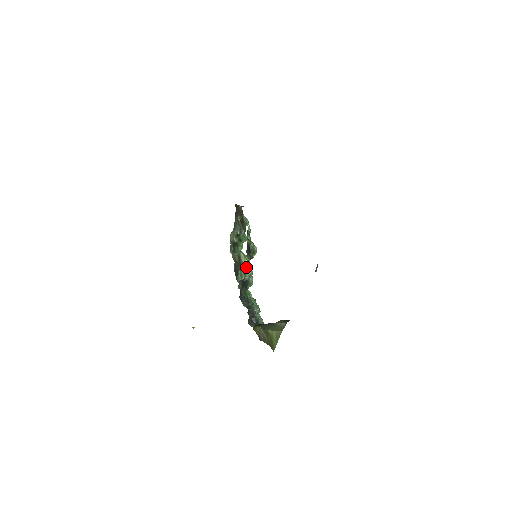
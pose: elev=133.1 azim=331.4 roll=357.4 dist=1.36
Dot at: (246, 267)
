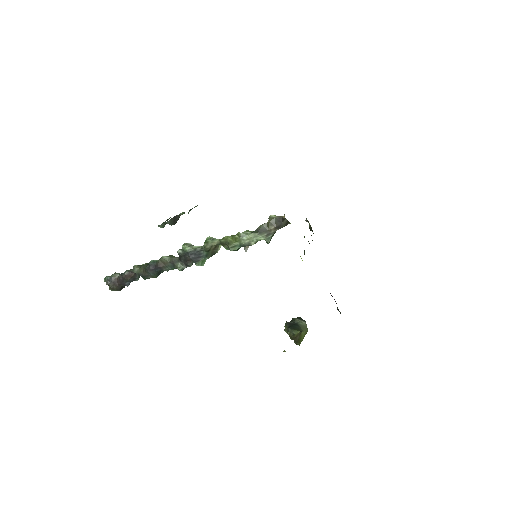
Dot at: occluded
